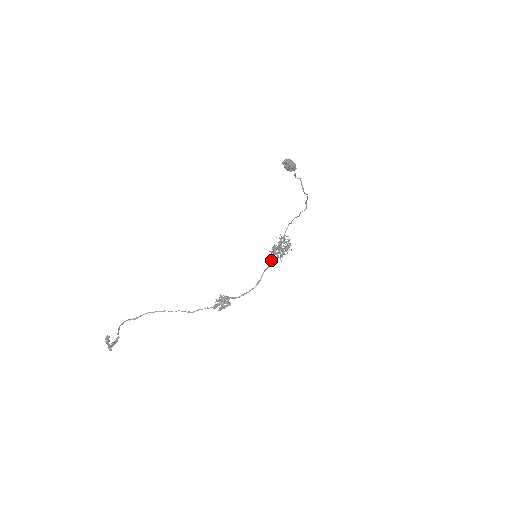
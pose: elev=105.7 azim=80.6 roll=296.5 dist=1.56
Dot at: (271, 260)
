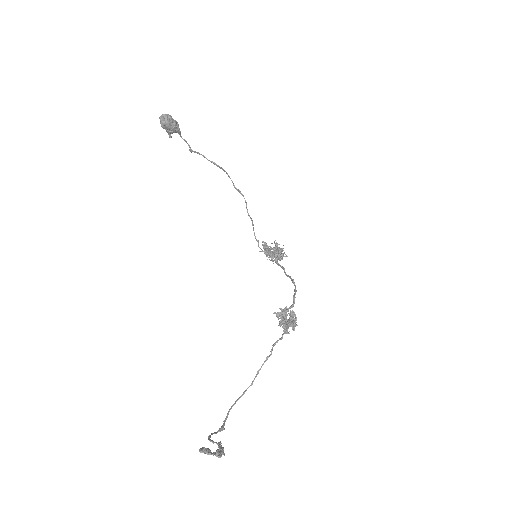
Dot at: occluded
